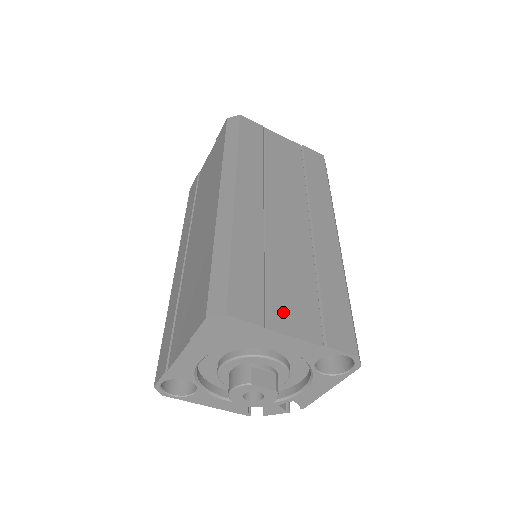
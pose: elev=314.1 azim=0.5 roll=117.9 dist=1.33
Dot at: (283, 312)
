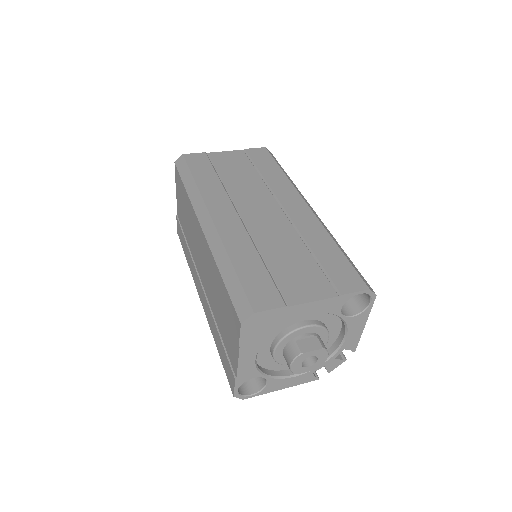
Dot at: (295, 288)
